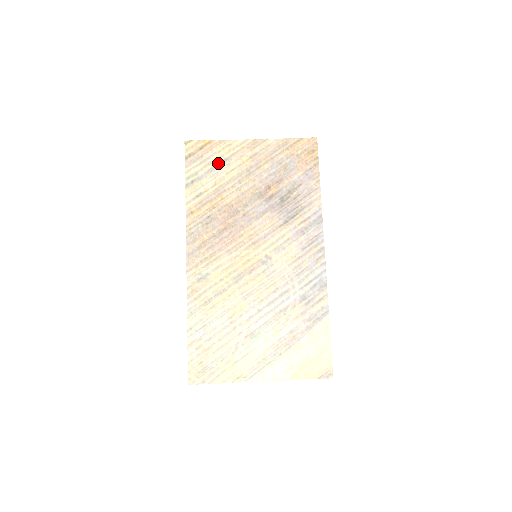
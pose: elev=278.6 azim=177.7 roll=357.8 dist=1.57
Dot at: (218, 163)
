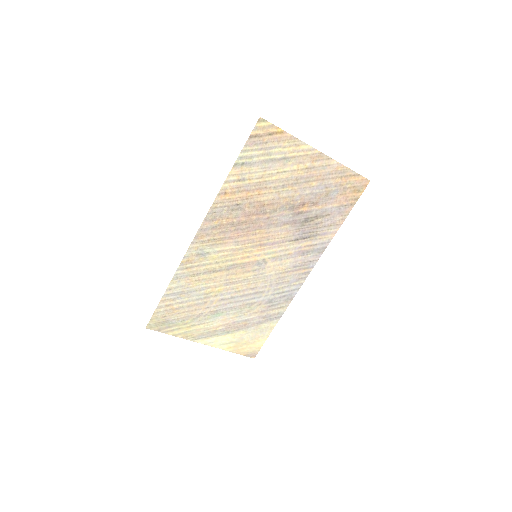
Dot at: (276, 158)
